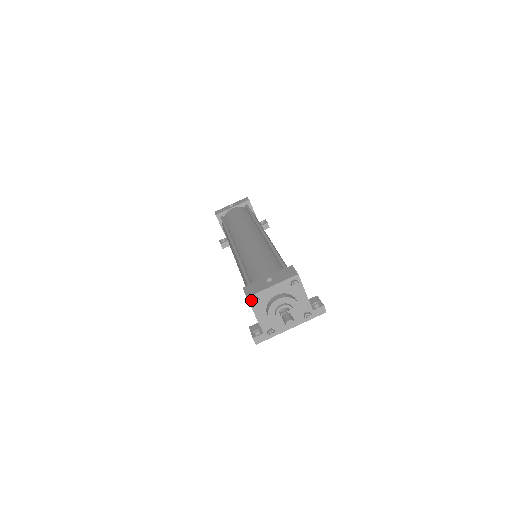
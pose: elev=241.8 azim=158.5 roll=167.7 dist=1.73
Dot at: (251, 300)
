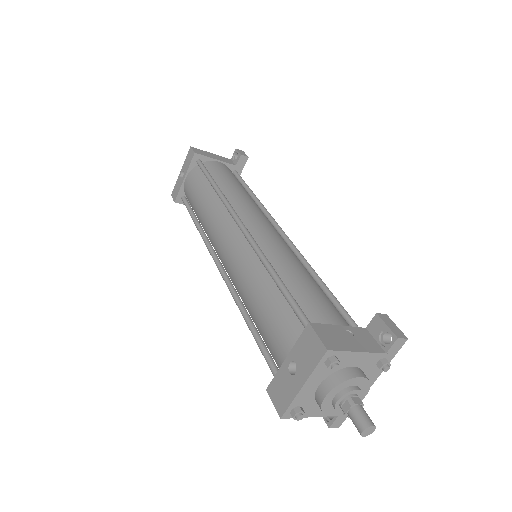
Dot at: (289, 415)
